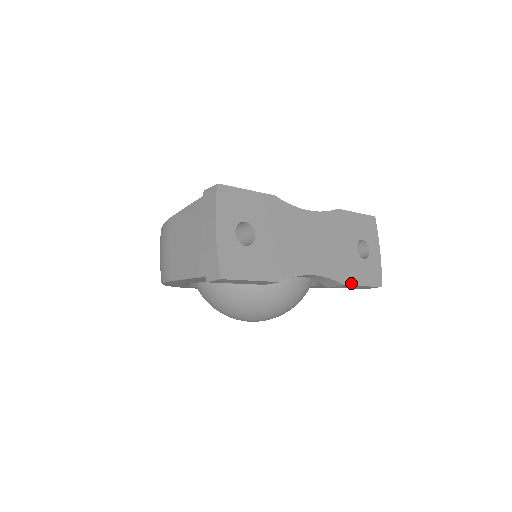
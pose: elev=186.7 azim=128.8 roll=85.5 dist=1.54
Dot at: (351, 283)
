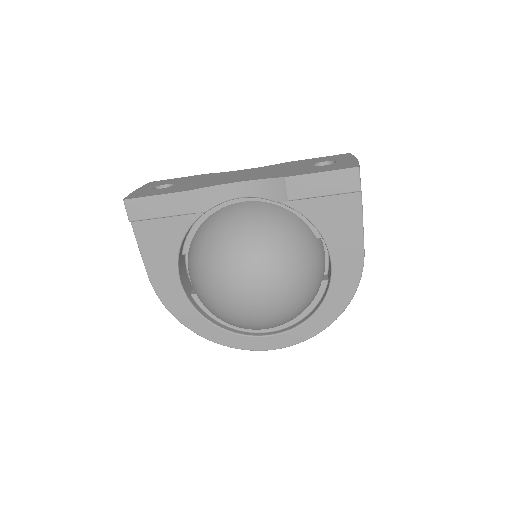
Dot at: (298, 175)
